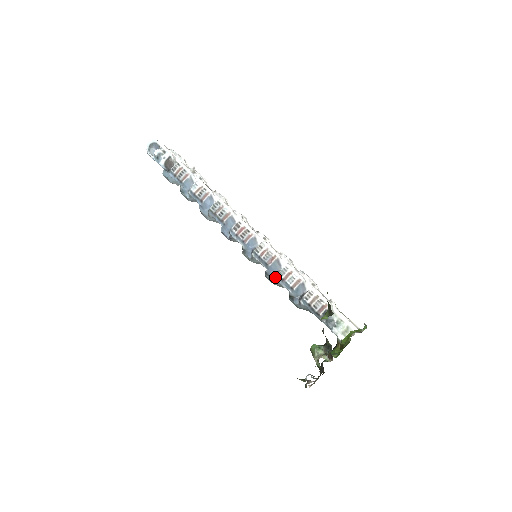
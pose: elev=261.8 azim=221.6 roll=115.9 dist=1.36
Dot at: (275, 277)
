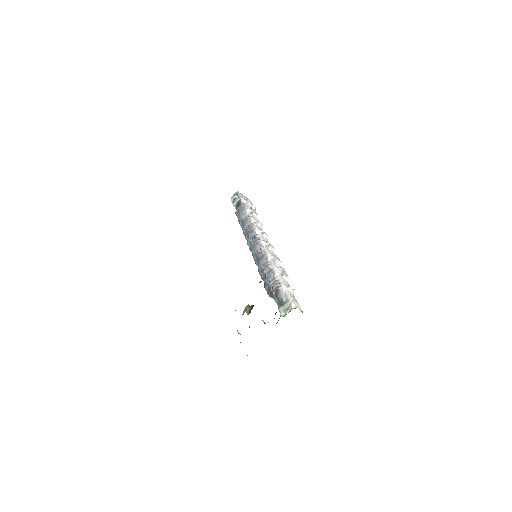
Dot at: (260, 270)
